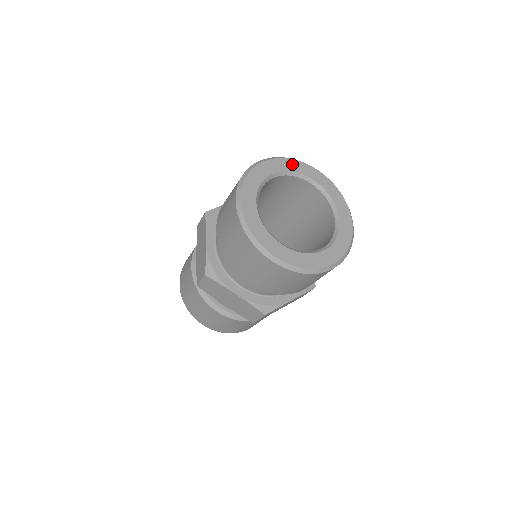
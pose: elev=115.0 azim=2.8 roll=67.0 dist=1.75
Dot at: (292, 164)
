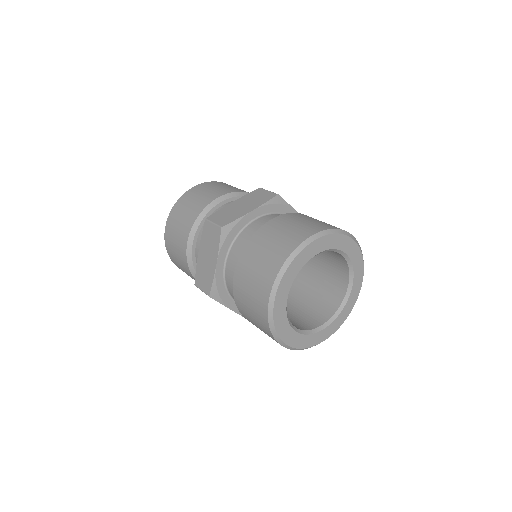
Dot at: (359, 263)
